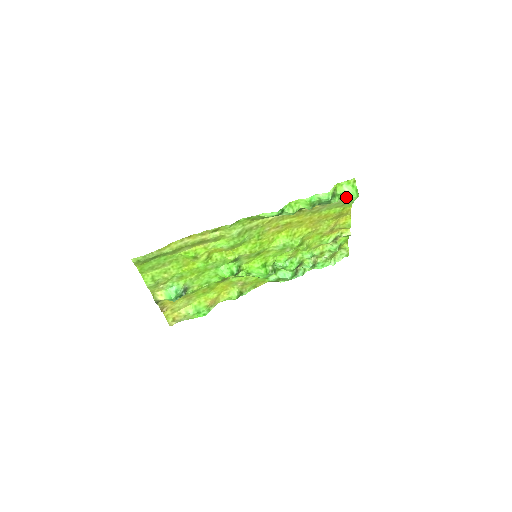
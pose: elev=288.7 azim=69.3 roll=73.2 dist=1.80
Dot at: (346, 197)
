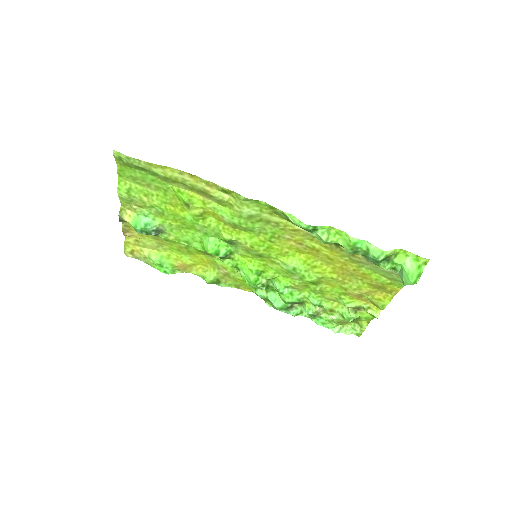
Dot at: (401, 273)
